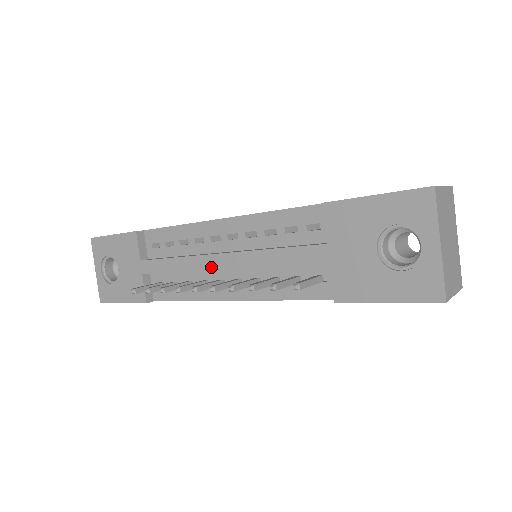
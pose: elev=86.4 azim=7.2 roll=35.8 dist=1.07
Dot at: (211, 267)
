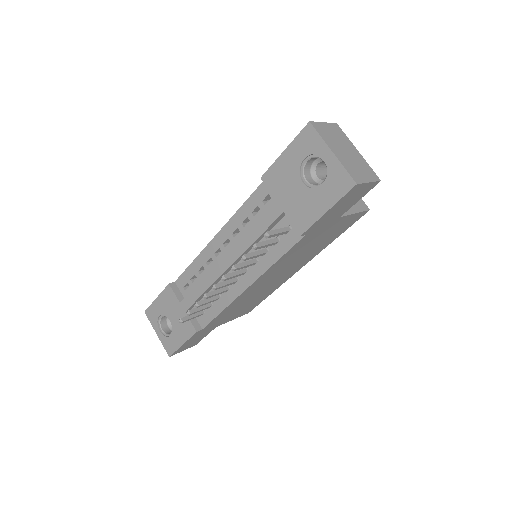
Dot at: (222, 272)
